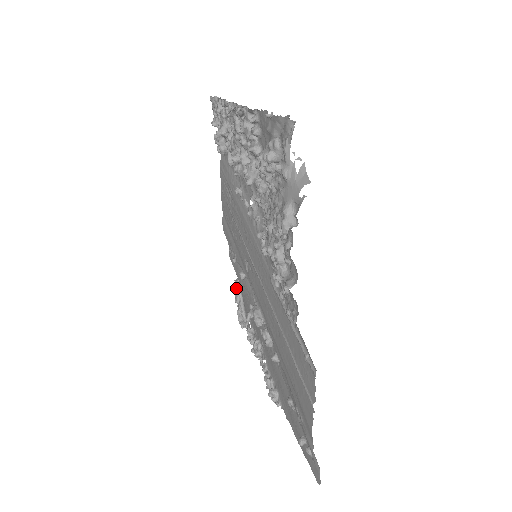
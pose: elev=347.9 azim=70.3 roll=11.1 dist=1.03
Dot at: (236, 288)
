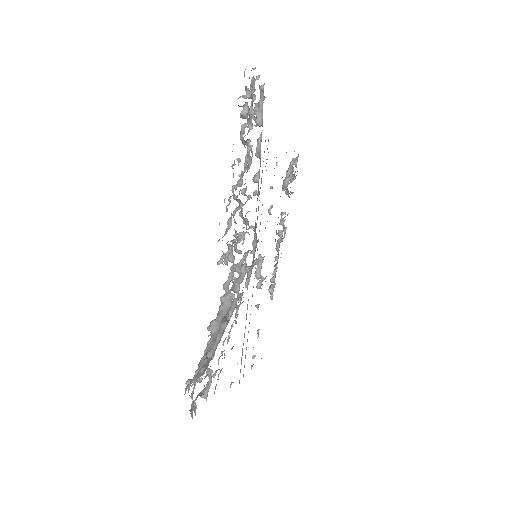
Dot at: (287, 175)
